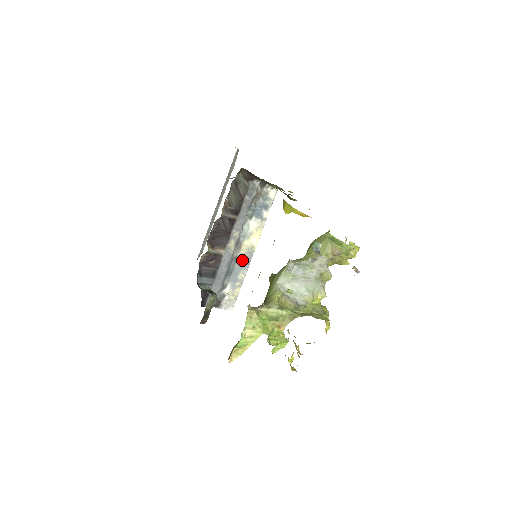
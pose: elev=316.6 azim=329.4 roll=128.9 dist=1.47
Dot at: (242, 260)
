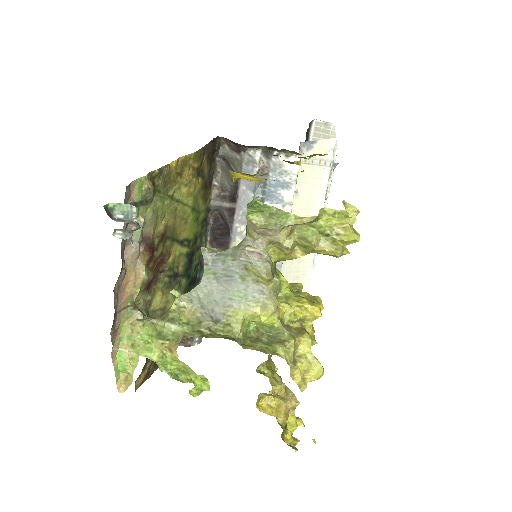
Dot at: occluded
